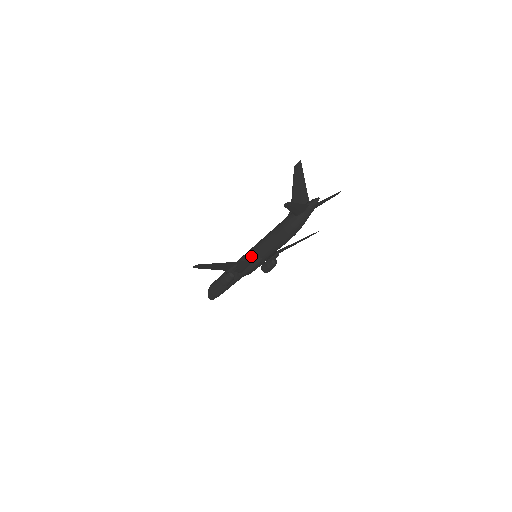
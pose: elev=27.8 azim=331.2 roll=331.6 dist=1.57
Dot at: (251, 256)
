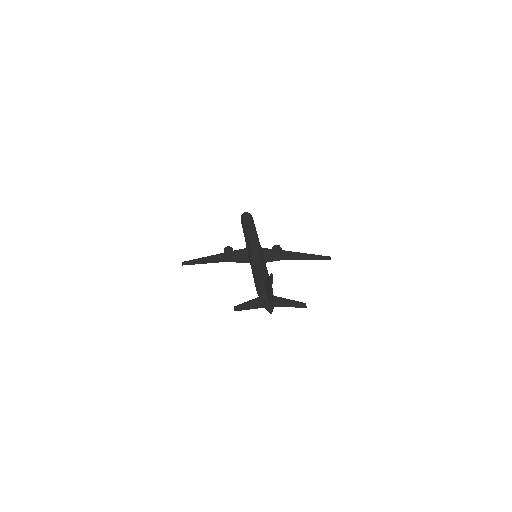
Dot at: (249, 257)
